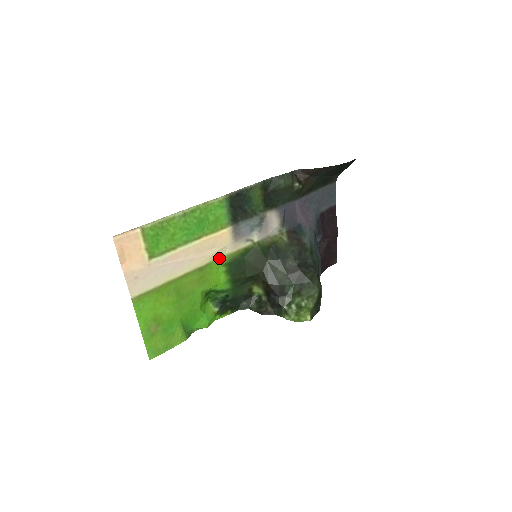
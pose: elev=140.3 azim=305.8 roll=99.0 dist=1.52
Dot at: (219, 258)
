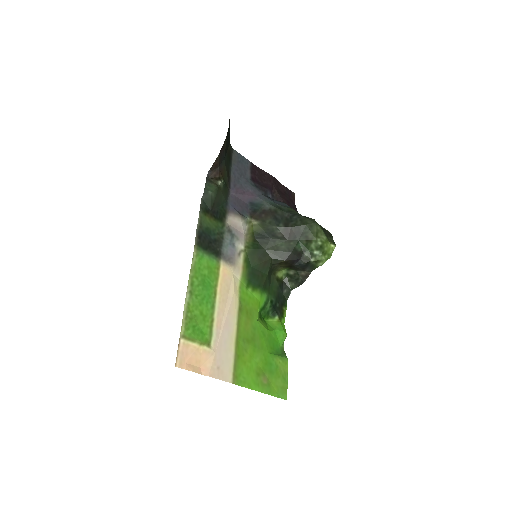
Dot at: (240, 288)
